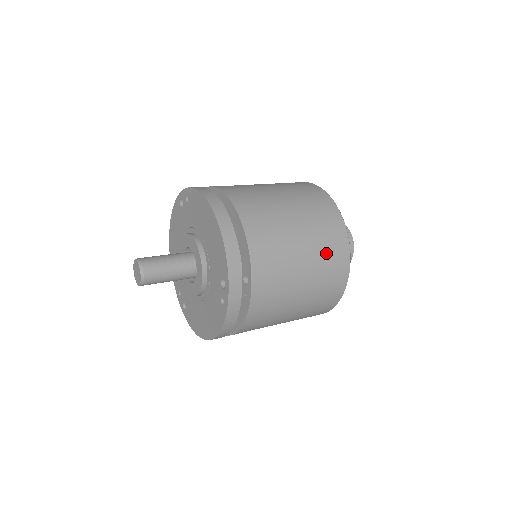
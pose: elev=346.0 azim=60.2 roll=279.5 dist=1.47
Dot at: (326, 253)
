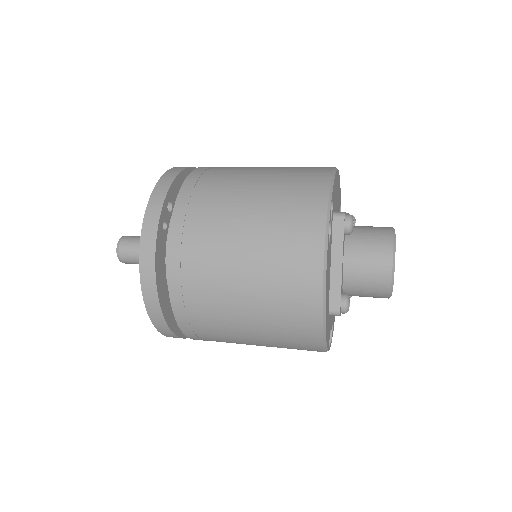
Dot at: (289, 184)
